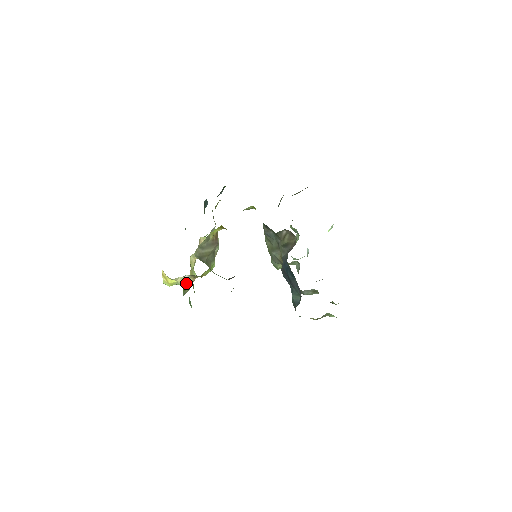
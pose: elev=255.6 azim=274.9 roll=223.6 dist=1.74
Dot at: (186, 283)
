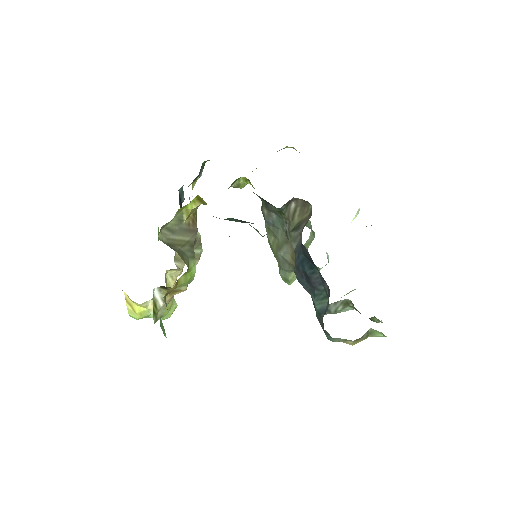
Dot at: (157, 303)
